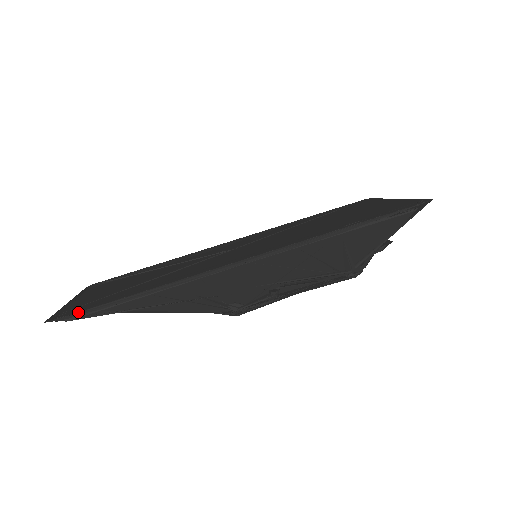
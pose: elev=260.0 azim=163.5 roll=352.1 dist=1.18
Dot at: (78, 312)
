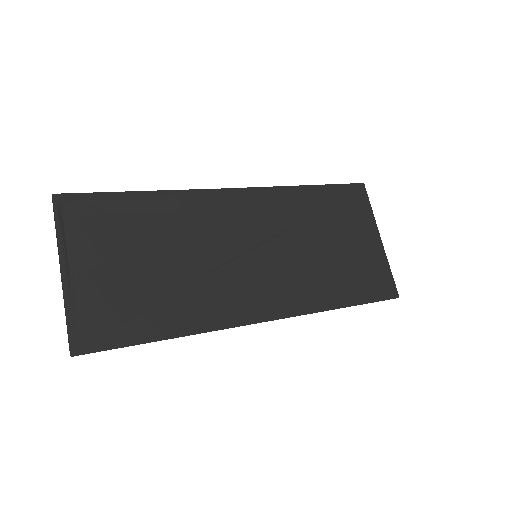
Dot at: (106, 350)
